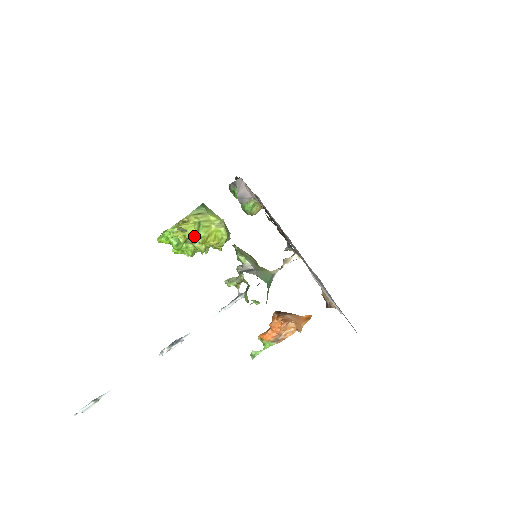
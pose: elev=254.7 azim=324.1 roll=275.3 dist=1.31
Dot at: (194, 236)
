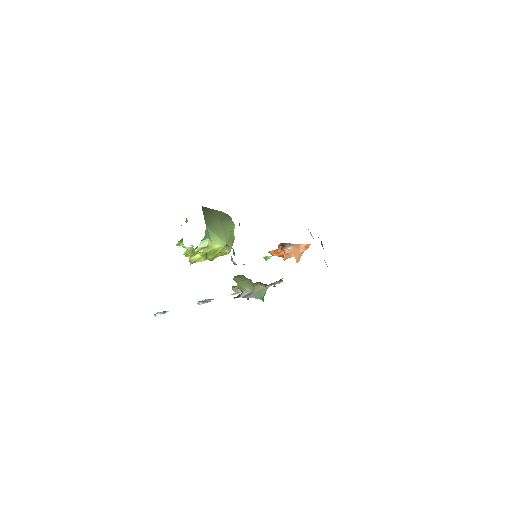
Dot at: (204, 258)
